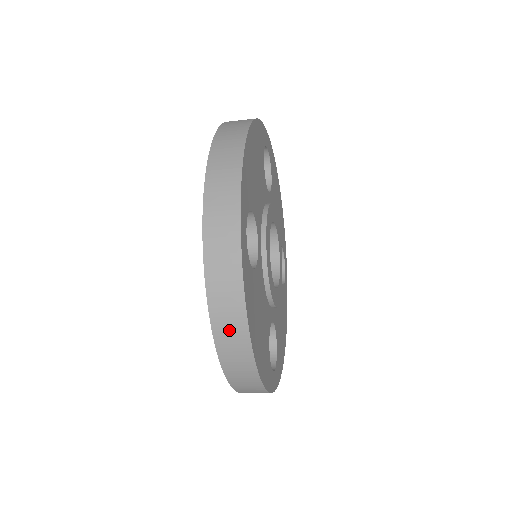
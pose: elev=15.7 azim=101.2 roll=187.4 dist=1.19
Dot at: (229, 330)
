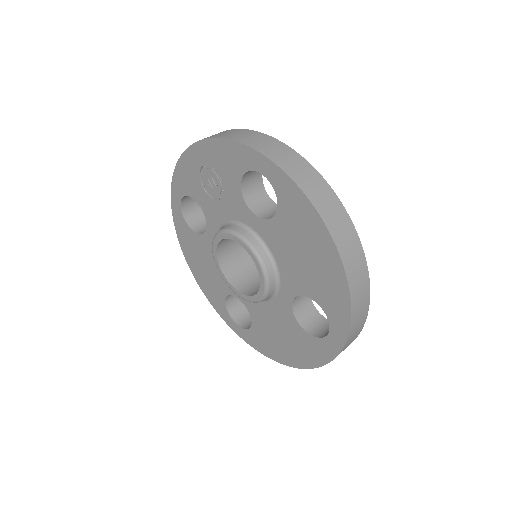
Dot at: occluded
